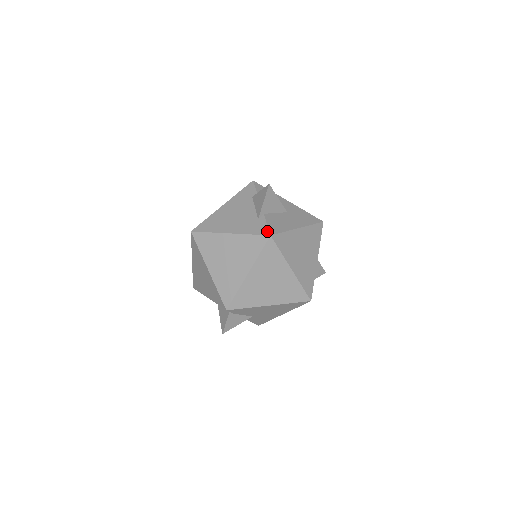
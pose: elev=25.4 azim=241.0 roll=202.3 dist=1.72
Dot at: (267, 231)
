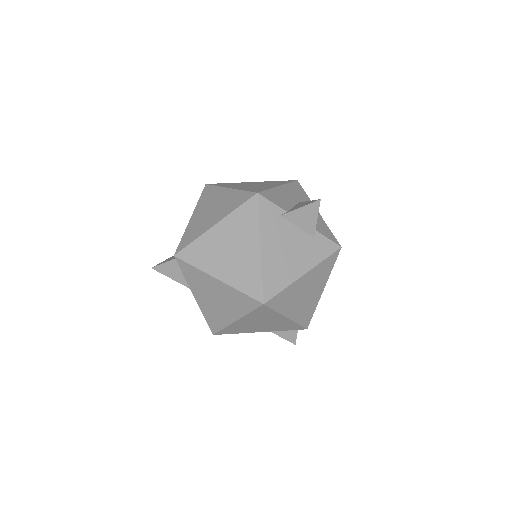
Dot at: (335, 245)
